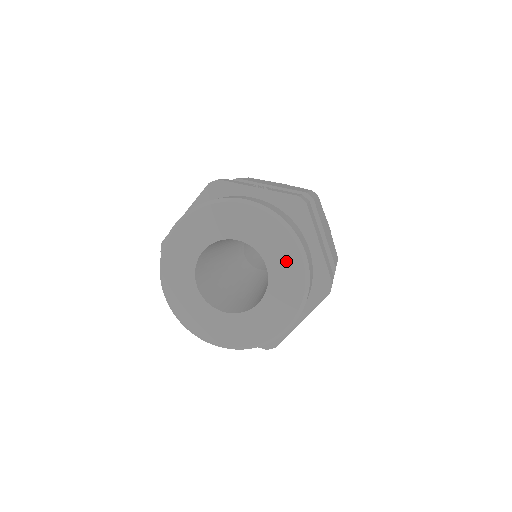
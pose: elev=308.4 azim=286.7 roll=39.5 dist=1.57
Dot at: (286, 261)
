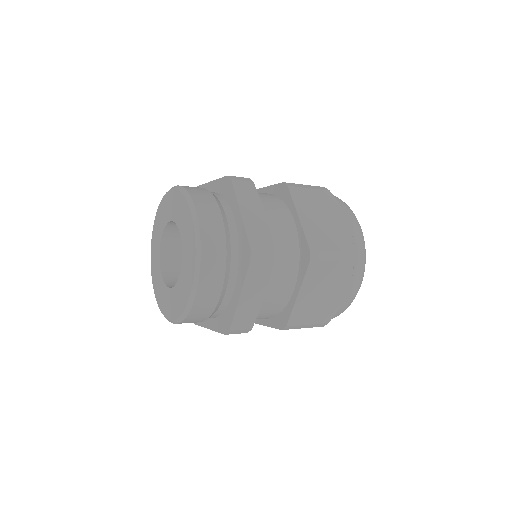
Dot at: (187, 227)
